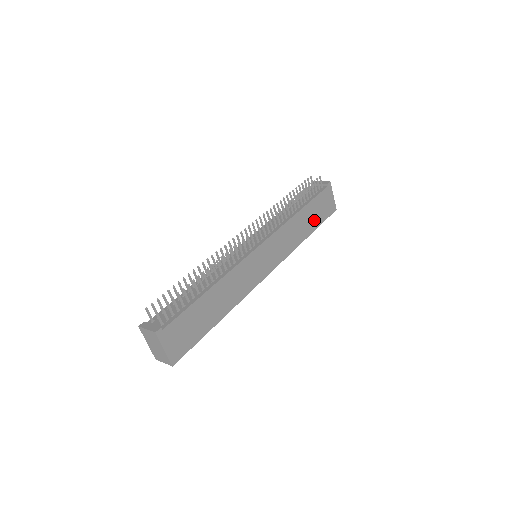
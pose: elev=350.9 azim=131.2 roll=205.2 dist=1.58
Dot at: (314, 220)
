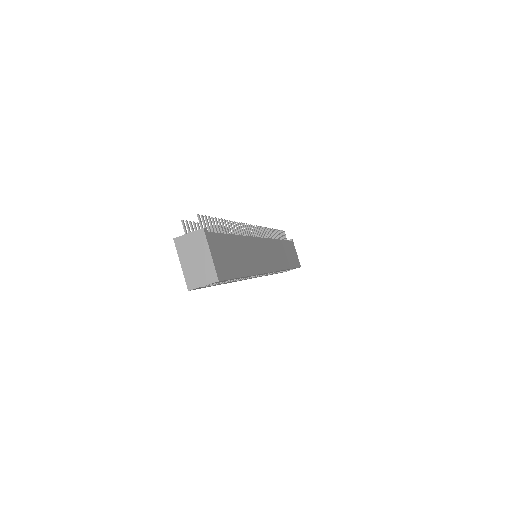
Dot at: (290, 259)
